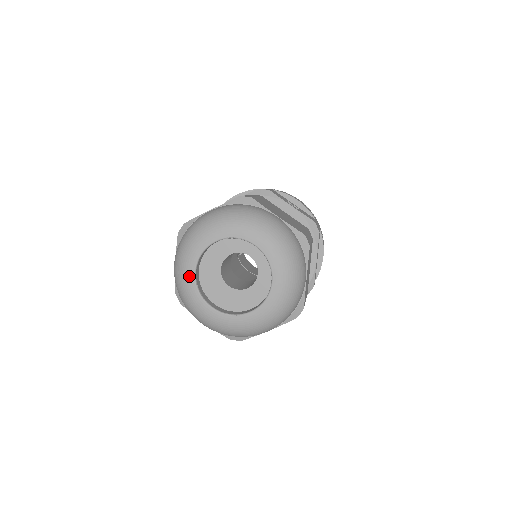
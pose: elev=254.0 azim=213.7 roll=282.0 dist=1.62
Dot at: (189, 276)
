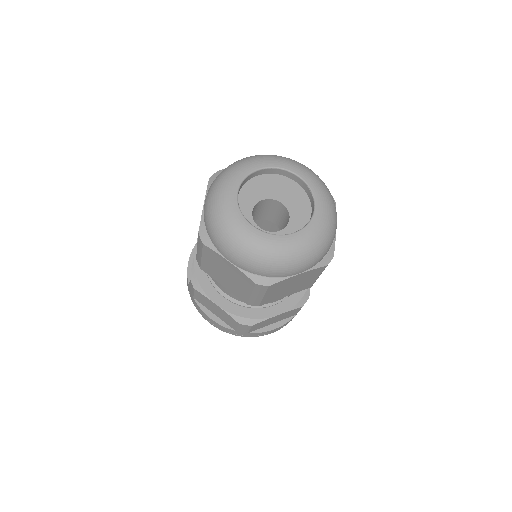
Dot at: (231, 195)
